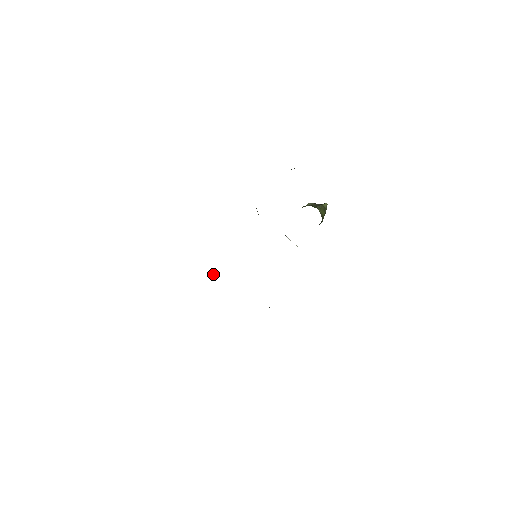
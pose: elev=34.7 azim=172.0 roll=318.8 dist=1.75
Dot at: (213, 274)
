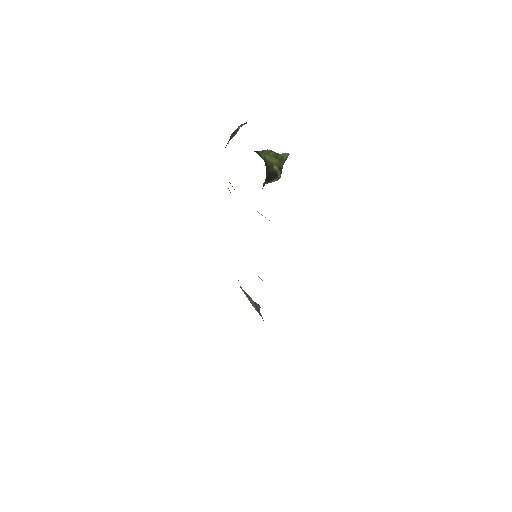
Dot at: (254, 303)
